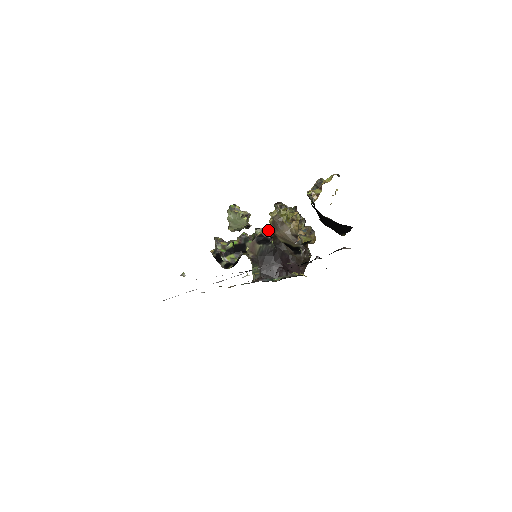
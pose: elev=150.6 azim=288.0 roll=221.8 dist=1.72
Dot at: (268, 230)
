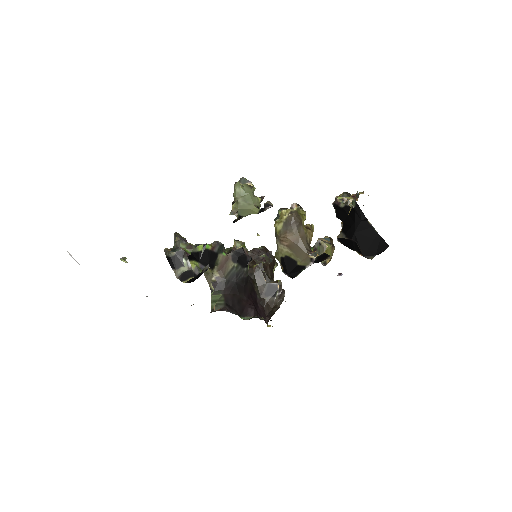
Dot at: (247, 249)
